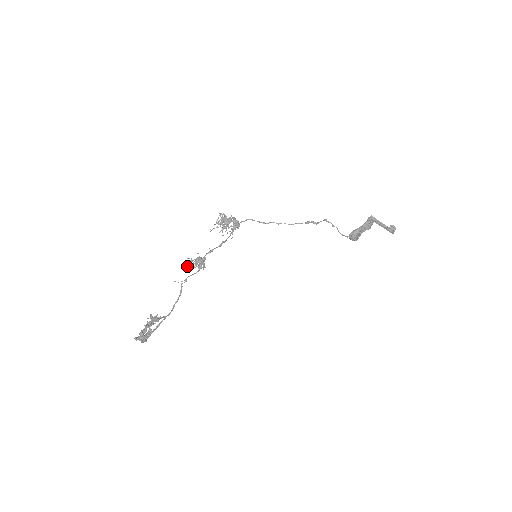
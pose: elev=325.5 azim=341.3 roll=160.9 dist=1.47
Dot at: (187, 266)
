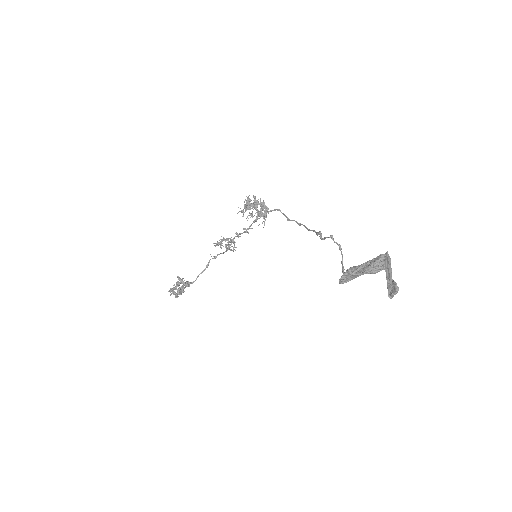
Dot at: occluded
